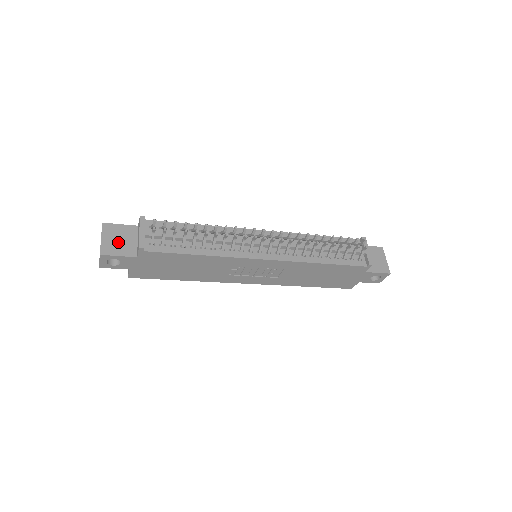
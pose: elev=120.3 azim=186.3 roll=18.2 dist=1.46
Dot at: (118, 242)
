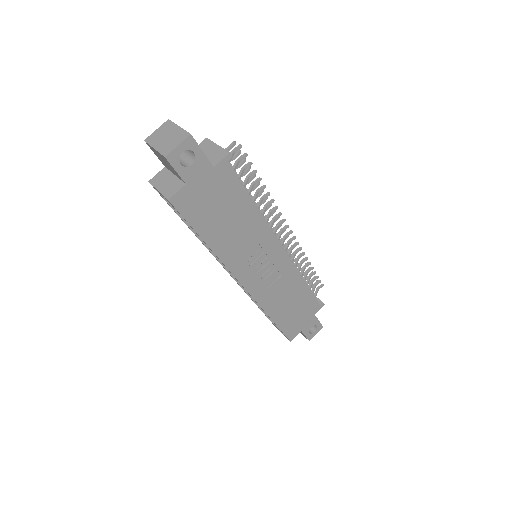
Dot at: occluded
